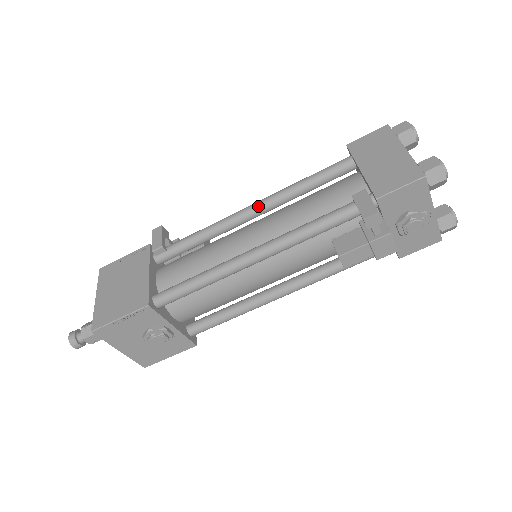
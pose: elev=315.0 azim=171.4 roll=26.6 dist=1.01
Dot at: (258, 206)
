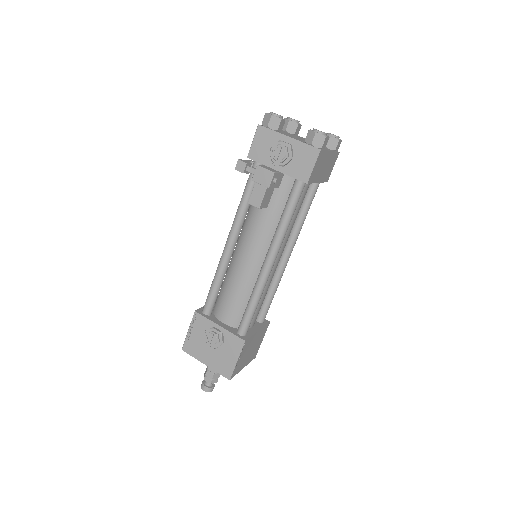
Dot at: occluded
